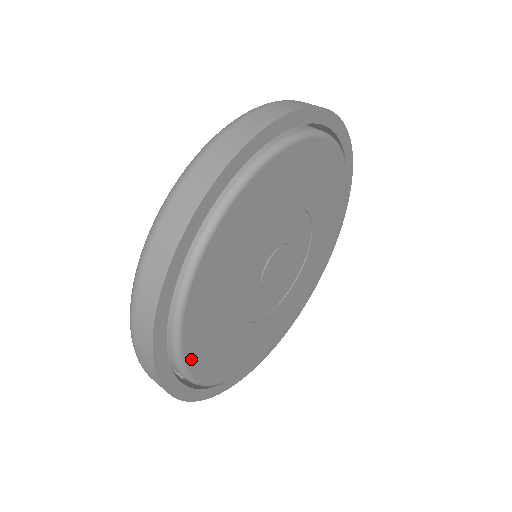
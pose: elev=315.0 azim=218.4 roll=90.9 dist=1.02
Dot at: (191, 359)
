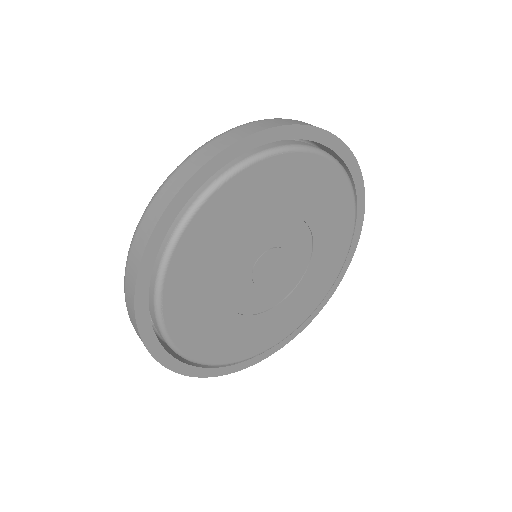
Dot at: (169, 287)
